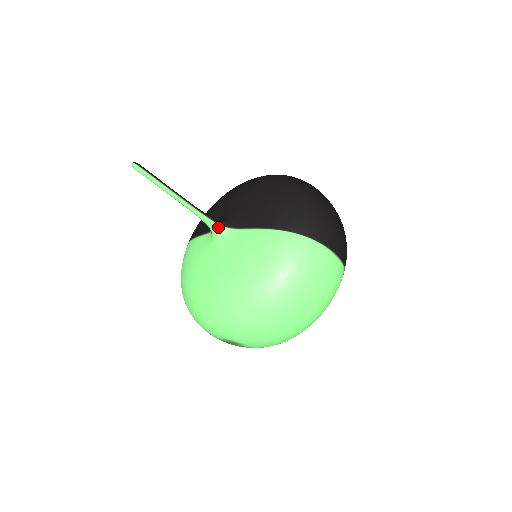
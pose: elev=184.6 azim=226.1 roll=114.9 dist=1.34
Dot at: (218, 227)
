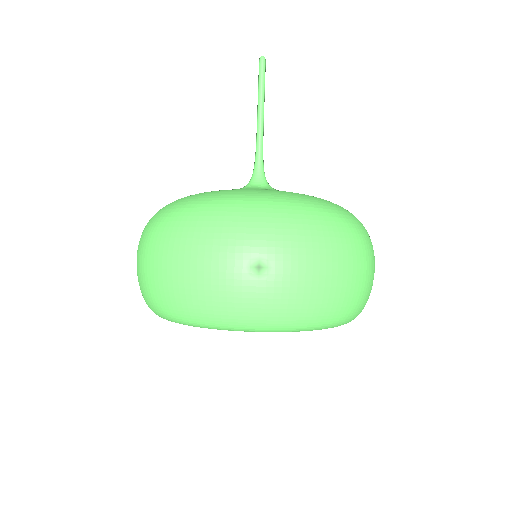
Dot at: occluded
